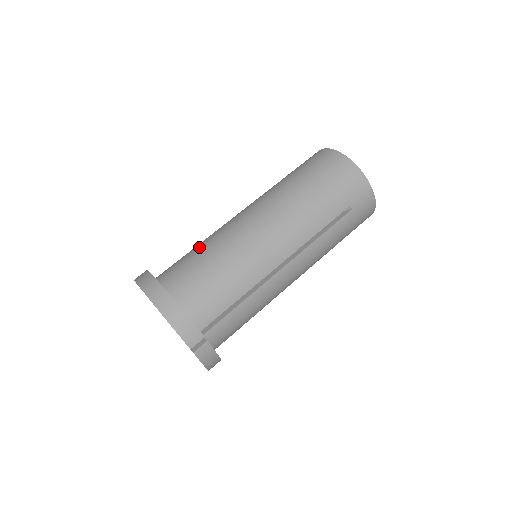
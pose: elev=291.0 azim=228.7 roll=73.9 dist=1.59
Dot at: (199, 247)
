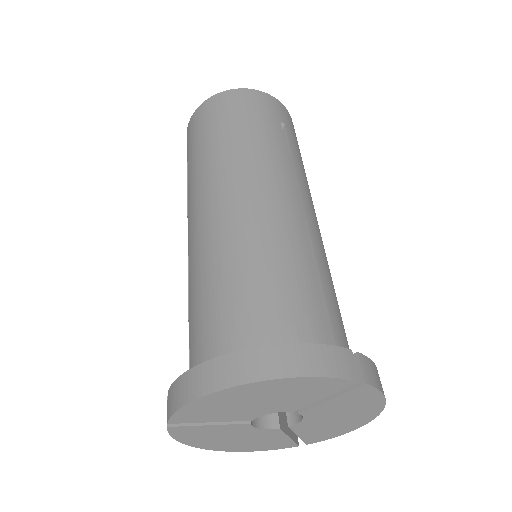
Dot at: (198, 291)
